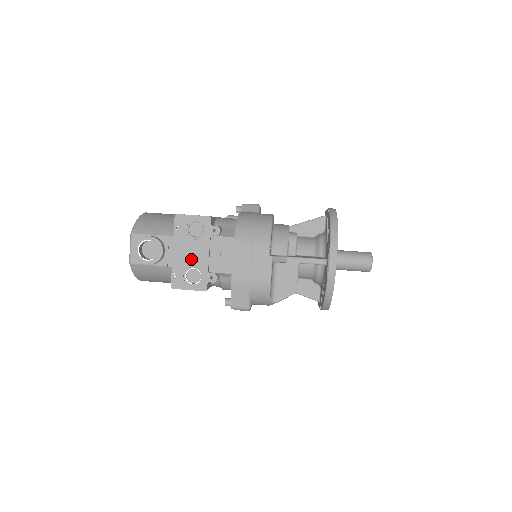
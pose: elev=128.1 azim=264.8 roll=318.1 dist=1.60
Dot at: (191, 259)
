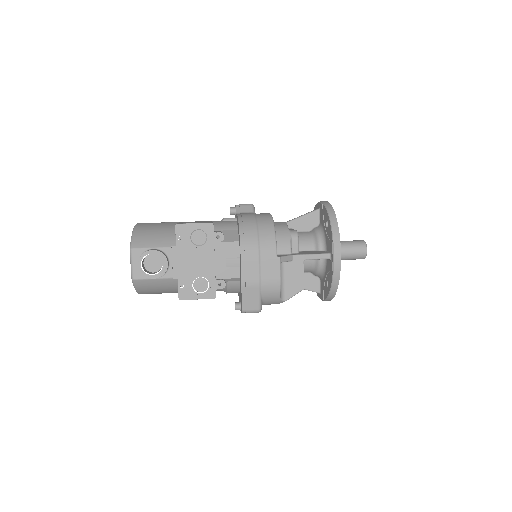
Dot at: (197, 268)
